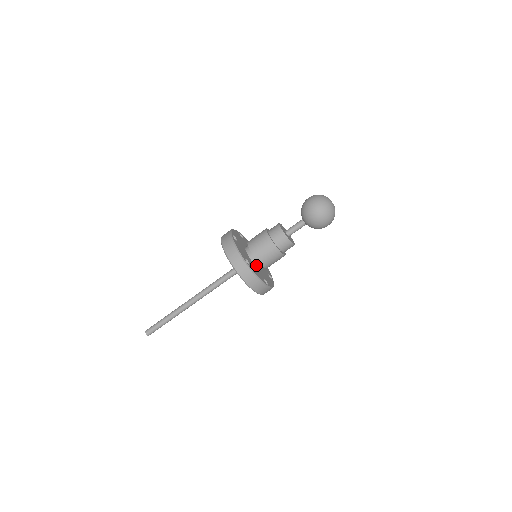
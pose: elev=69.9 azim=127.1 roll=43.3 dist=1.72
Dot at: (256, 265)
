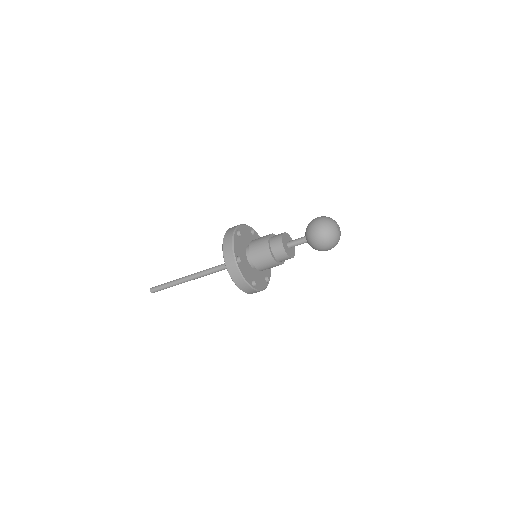
Dot at: occluded
